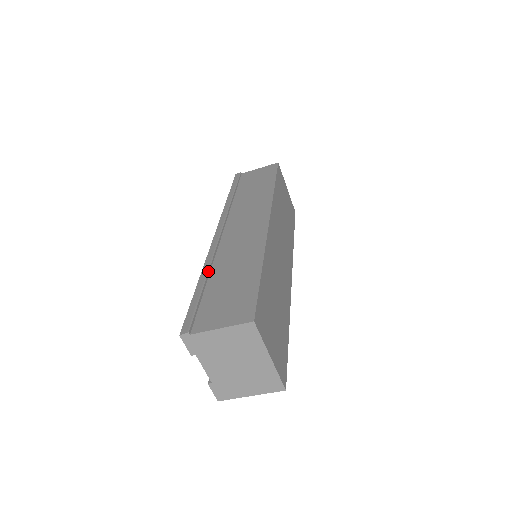
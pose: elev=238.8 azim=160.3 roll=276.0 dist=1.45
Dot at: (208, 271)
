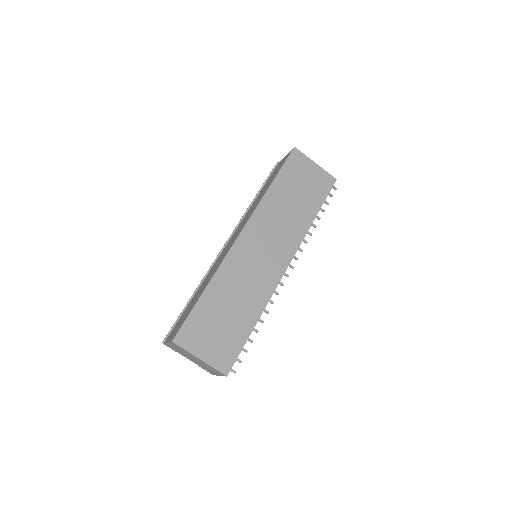
Dot at: (196, 288)
